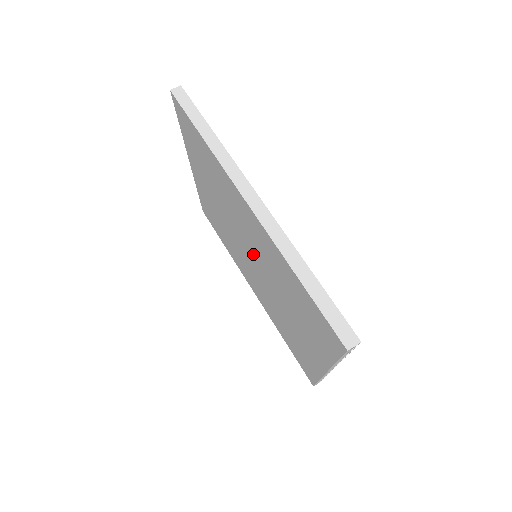
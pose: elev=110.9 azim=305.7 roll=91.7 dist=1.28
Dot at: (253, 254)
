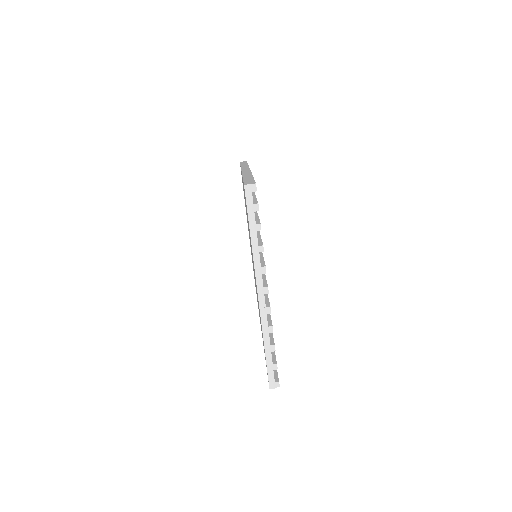
Dot at: occluded
